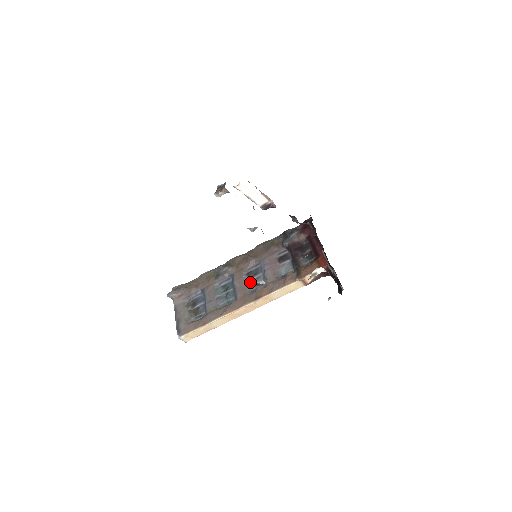
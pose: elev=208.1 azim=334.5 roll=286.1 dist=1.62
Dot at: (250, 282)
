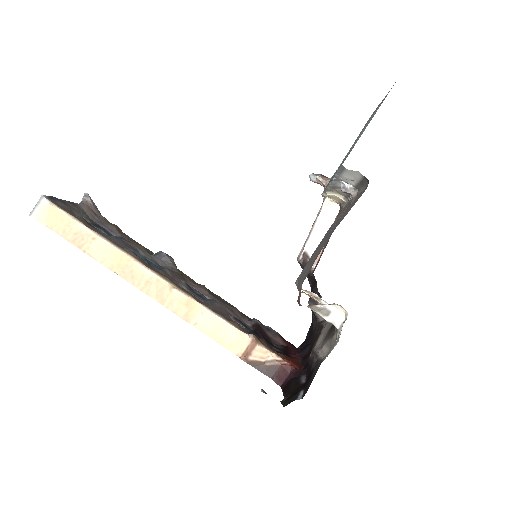
Dot at: (183, 287)
